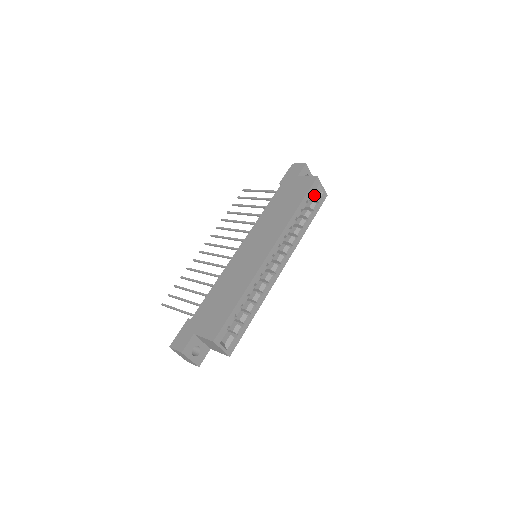
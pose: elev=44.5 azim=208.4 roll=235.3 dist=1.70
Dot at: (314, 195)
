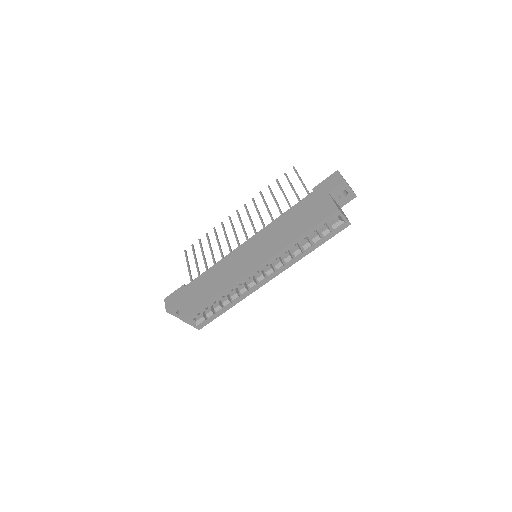
Dot at: (334, 221)
